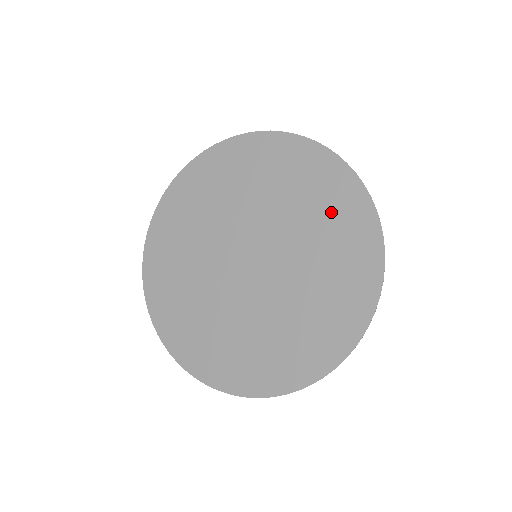
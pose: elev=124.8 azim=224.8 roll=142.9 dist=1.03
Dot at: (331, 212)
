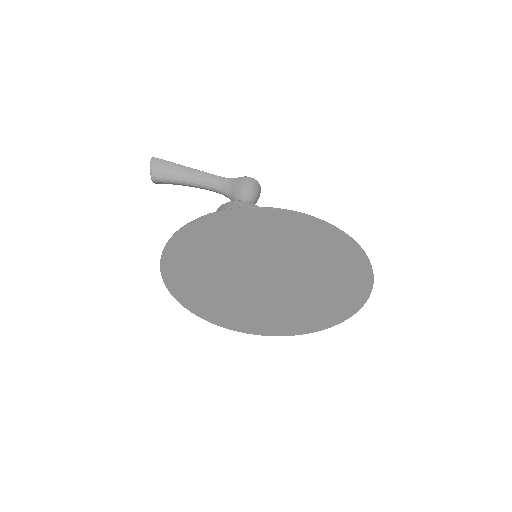
Dot at: (303, 241)
